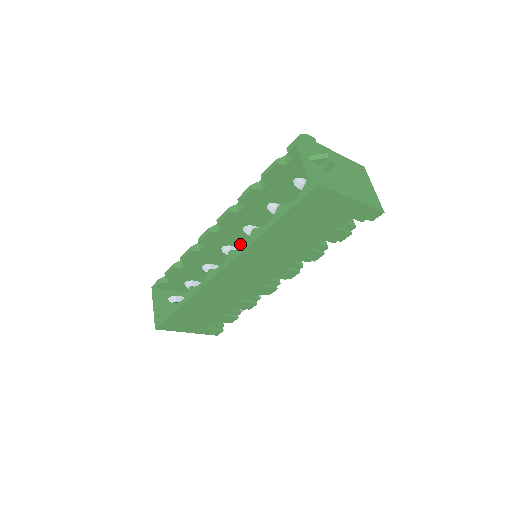
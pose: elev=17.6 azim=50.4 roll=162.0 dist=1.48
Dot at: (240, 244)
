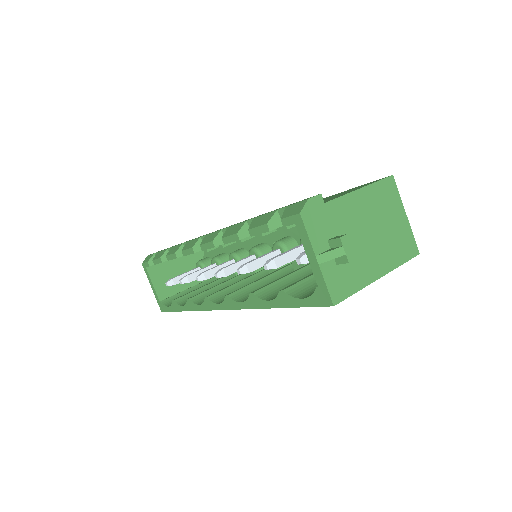
Dot at: occluded
